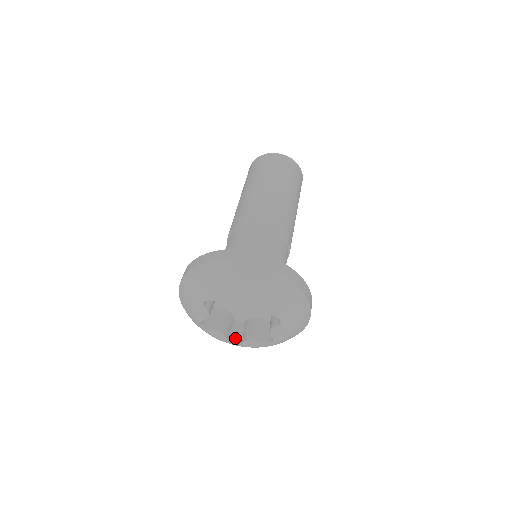
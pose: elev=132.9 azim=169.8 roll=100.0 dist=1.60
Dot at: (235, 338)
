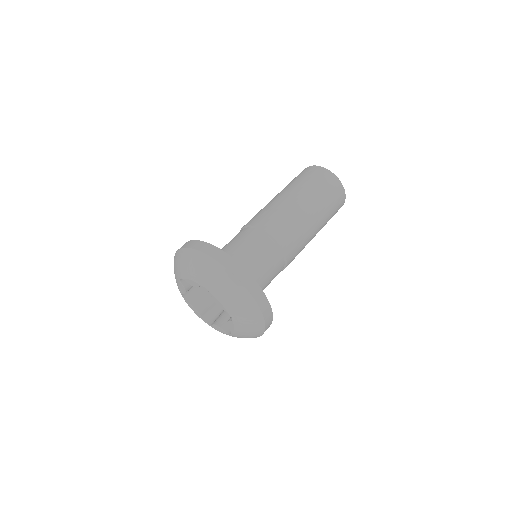
Dot at: (210, 319)
